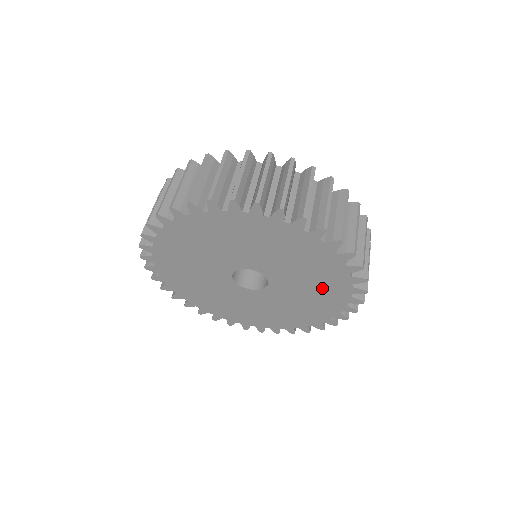
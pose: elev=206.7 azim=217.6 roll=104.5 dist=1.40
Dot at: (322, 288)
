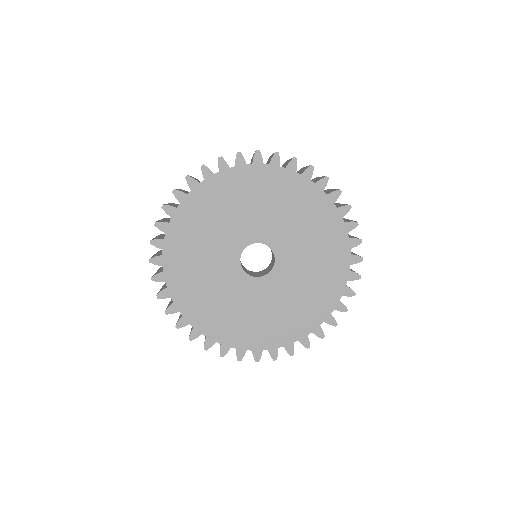
Dot at: (299, 310)
